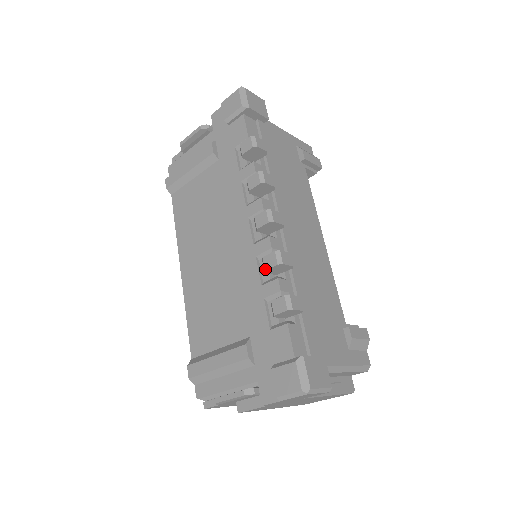
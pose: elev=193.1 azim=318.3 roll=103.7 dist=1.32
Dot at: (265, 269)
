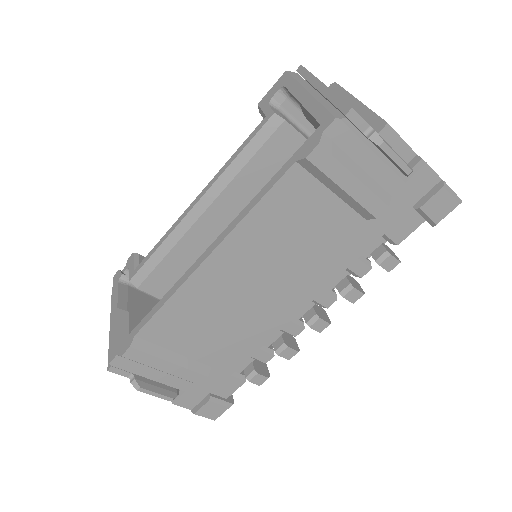
Dot at: (280, 355)
